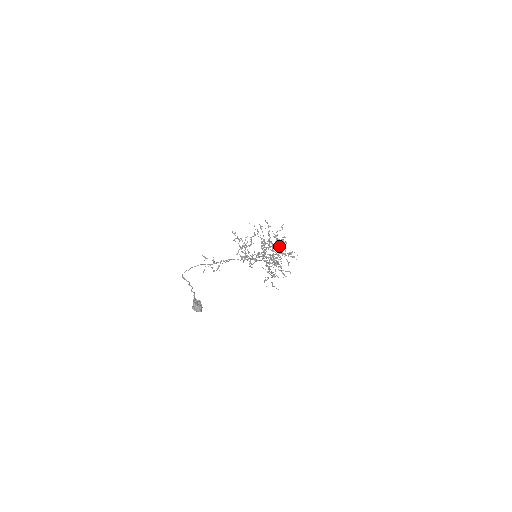
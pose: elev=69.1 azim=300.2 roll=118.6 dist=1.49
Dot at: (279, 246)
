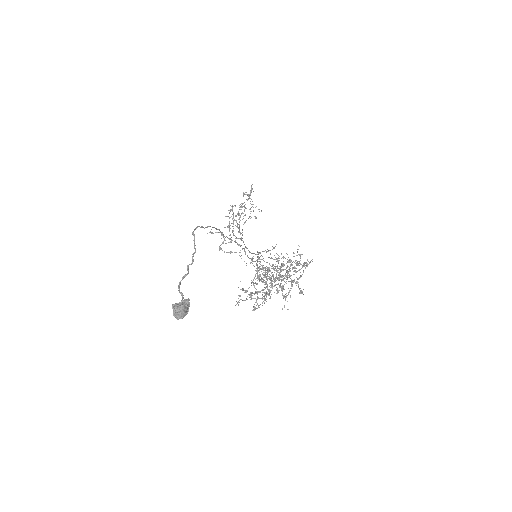
Dot at: (281, 270)
